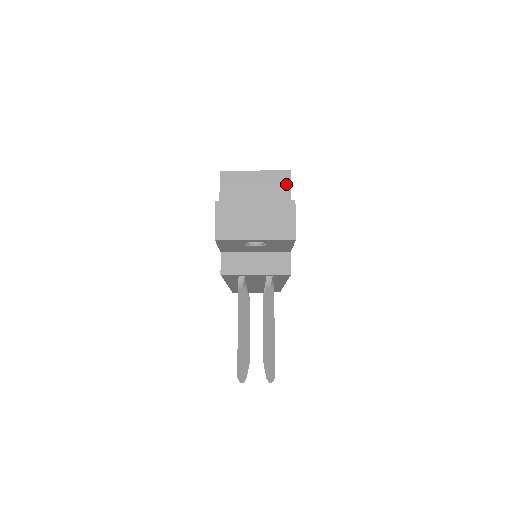
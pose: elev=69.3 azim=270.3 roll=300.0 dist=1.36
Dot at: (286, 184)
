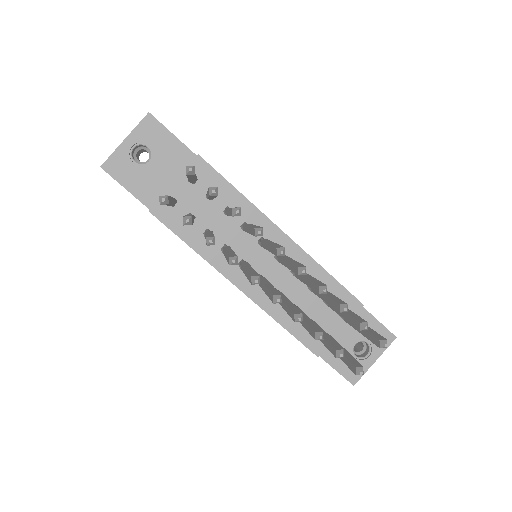
Dot at: occluded
